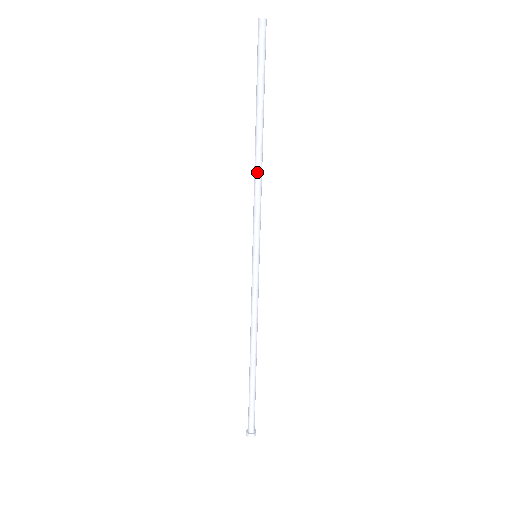
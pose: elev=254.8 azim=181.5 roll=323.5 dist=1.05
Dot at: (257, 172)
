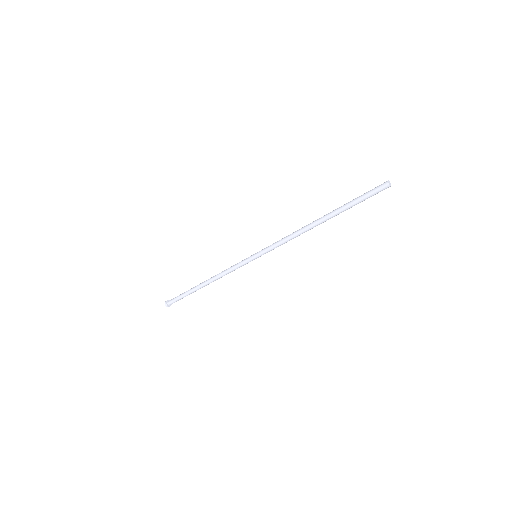
Dot at: (301, 233)
